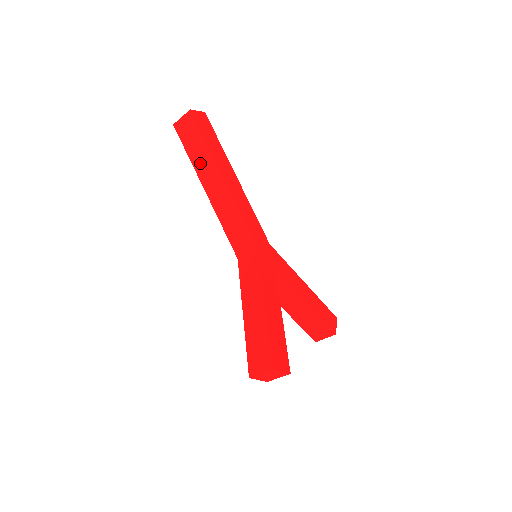
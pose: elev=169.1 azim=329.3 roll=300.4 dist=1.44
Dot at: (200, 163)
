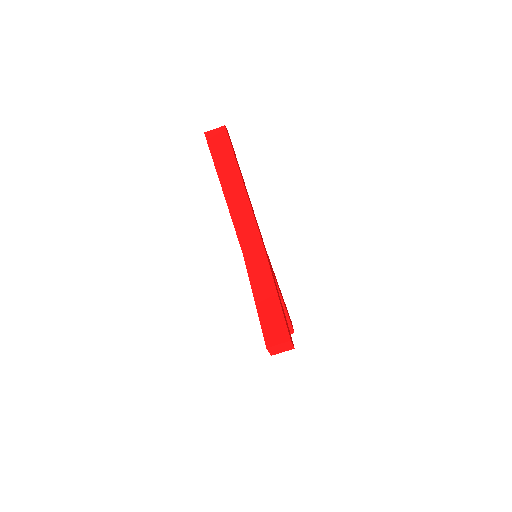
Dot at: (224, 170)
